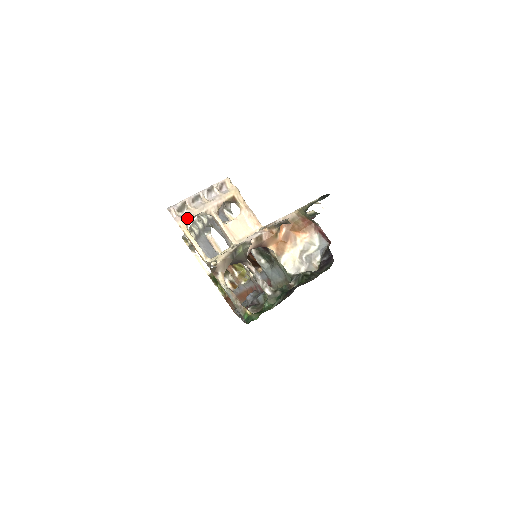
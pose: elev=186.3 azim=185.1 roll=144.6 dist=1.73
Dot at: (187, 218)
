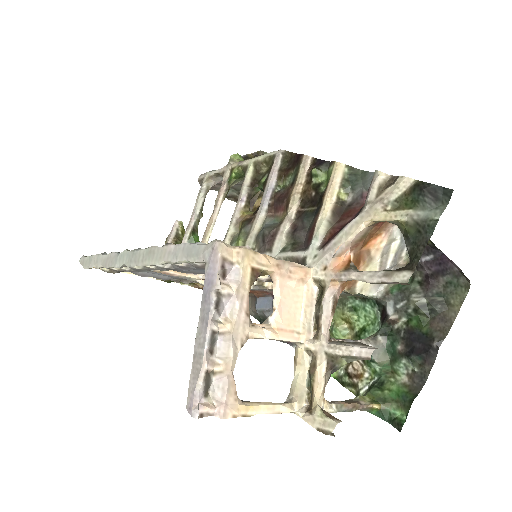
Dot at: (230, 391)
